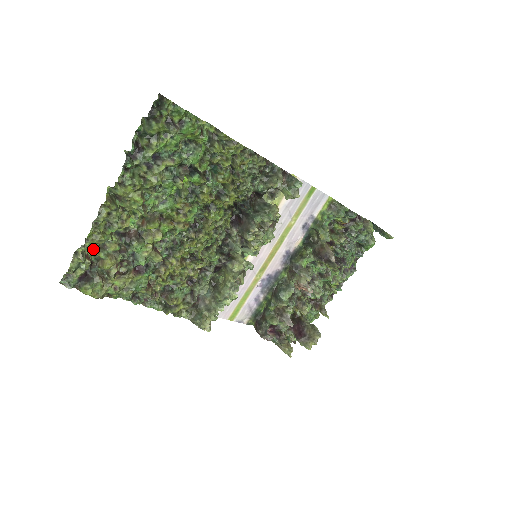
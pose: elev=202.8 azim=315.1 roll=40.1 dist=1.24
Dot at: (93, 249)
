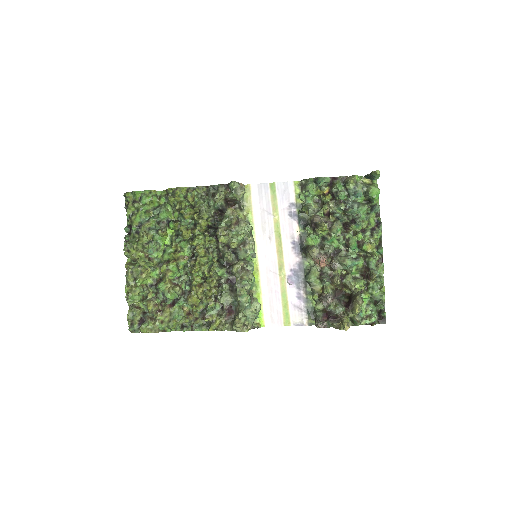
Dot at: (136, 300)
